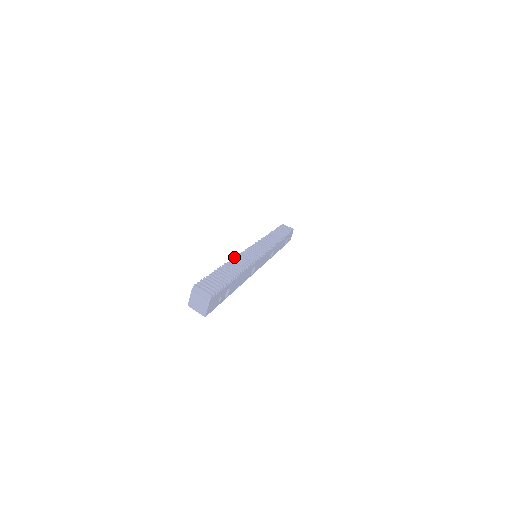
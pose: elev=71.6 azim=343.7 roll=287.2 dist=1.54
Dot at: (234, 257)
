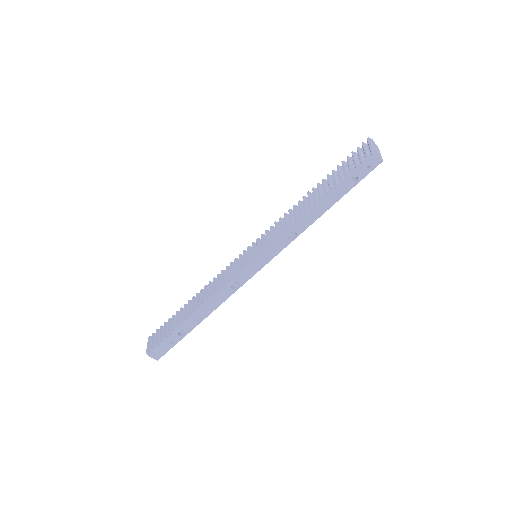
Dot at: (209, 282)
